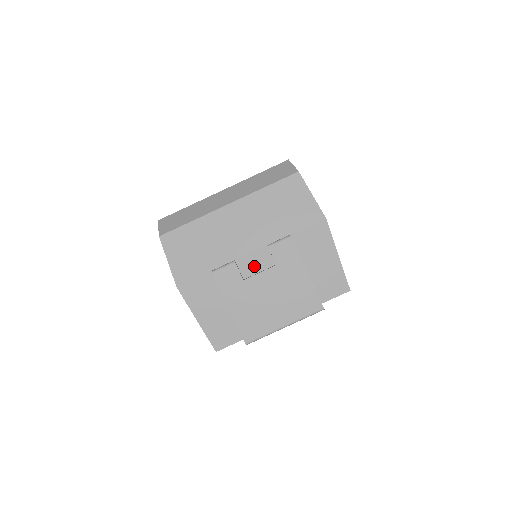
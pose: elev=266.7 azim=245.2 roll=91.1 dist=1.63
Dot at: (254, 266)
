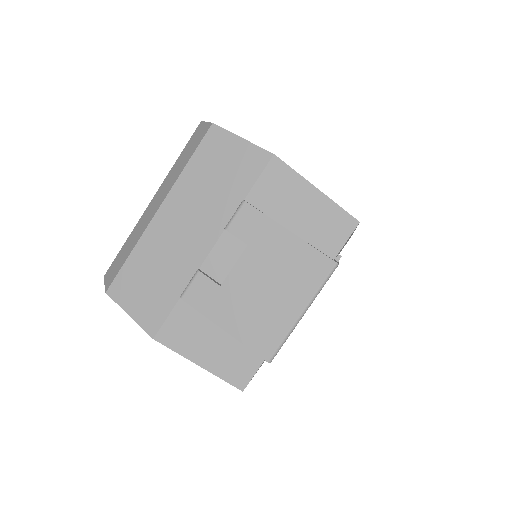
Dot at: (225, 263)
